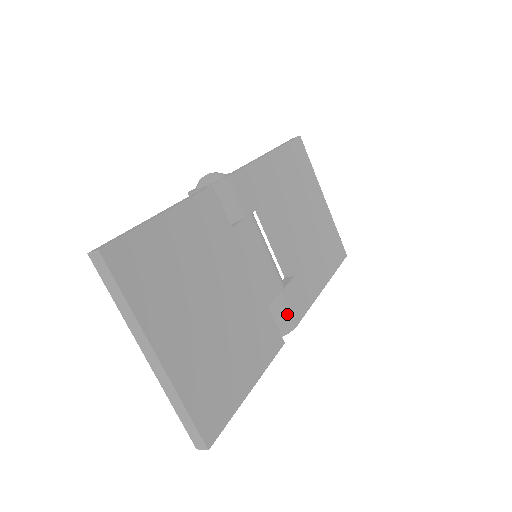
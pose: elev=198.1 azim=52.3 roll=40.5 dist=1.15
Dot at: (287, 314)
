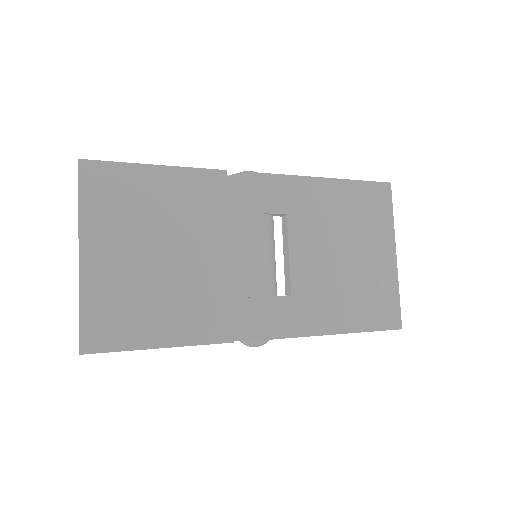
Dot at: (256, 321)
